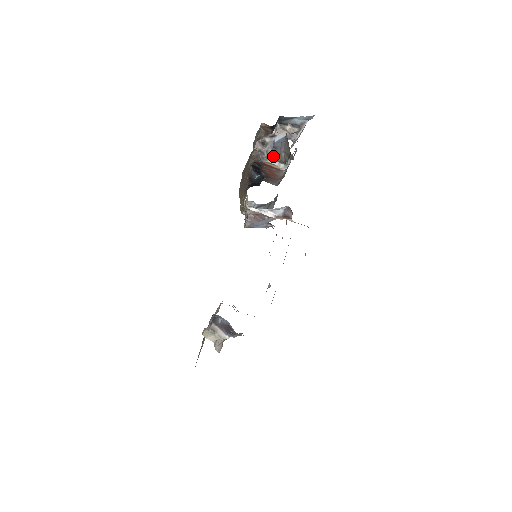
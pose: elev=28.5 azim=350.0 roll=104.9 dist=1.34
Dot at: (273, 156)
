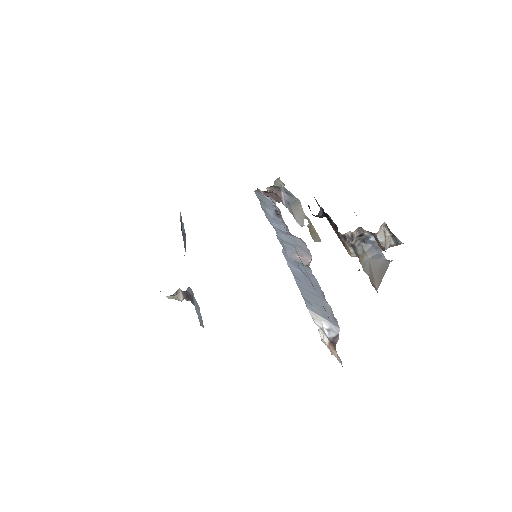
Dot at: (357, 247)
